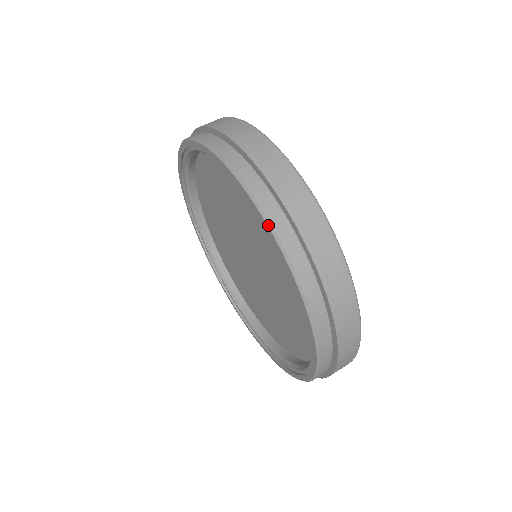
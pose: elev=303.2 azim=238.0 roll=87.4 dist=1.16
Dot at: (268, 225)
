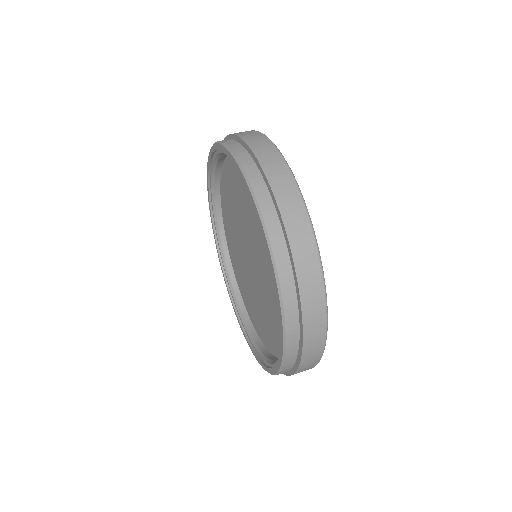
Dot at: (216, 143)
